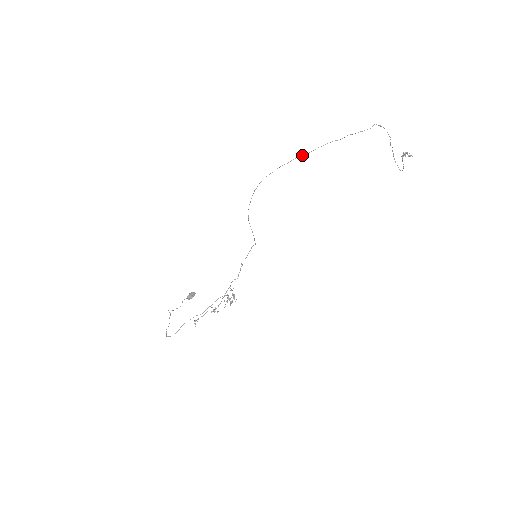
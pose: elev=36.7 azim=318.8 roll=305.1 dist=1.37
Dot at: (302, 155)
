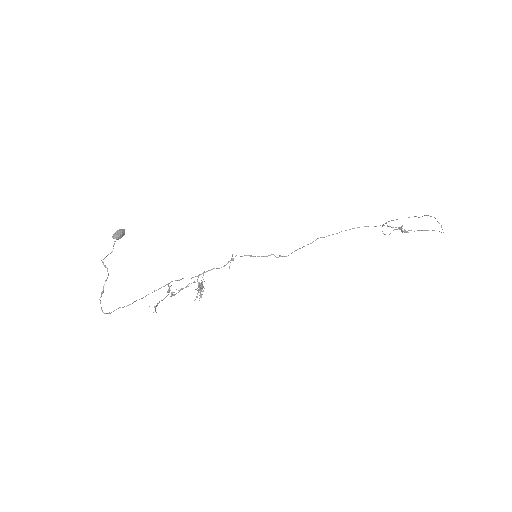
Dot at: (409, 230)
